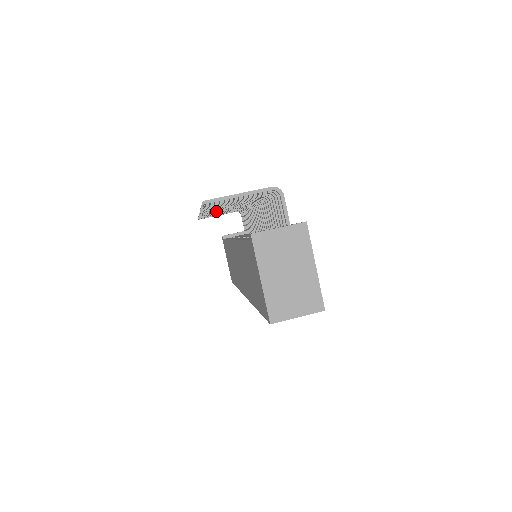
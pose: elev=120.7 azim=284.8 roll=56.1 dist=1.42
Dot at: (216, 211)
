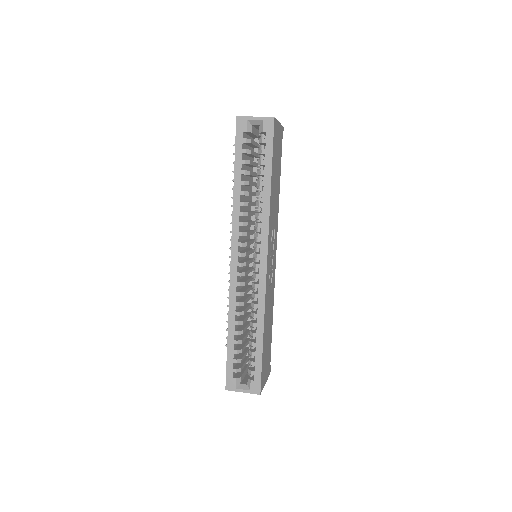
Dot at: occluded
